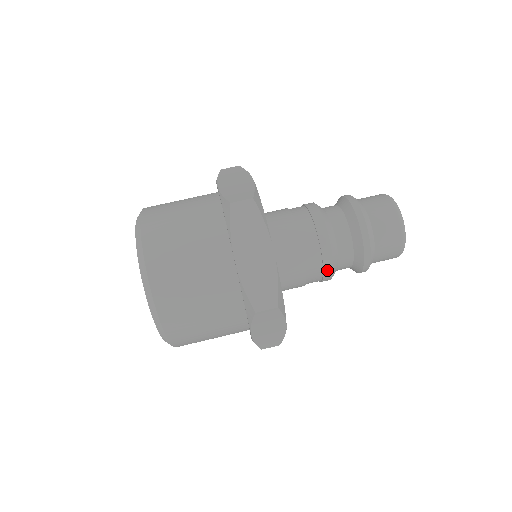
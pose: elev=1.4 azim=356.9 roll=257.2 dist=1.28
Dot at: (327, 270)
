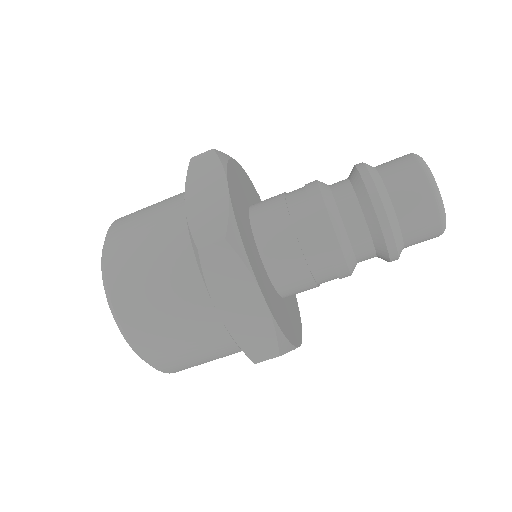
Dot at: (327, 235)
